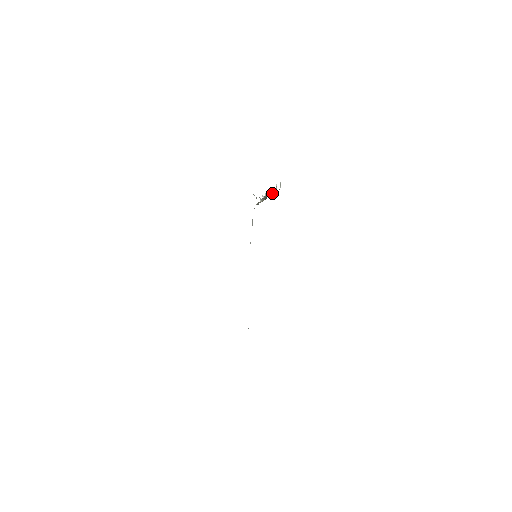
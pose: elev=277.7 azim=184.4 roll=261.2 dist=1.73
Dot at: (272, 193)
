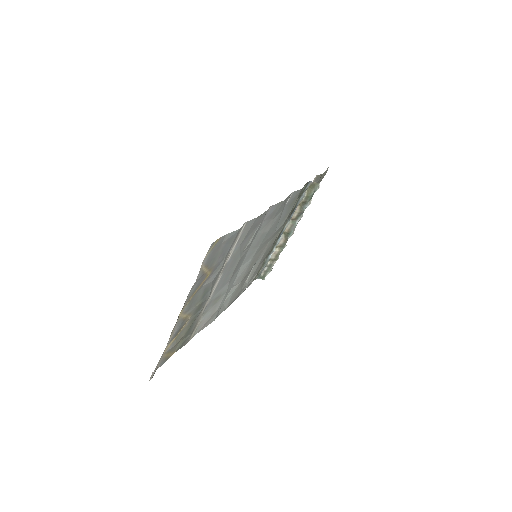
Dot at: (302, 209)
